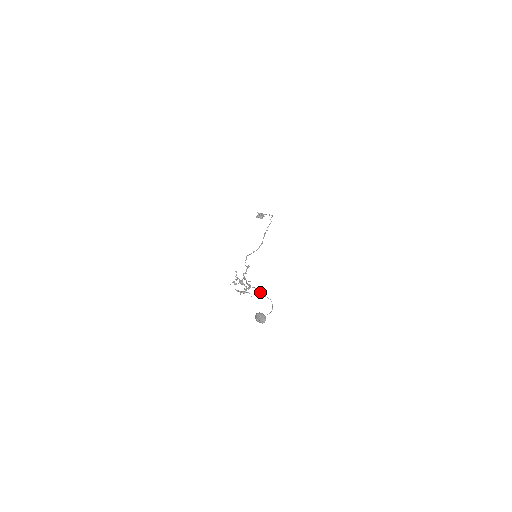
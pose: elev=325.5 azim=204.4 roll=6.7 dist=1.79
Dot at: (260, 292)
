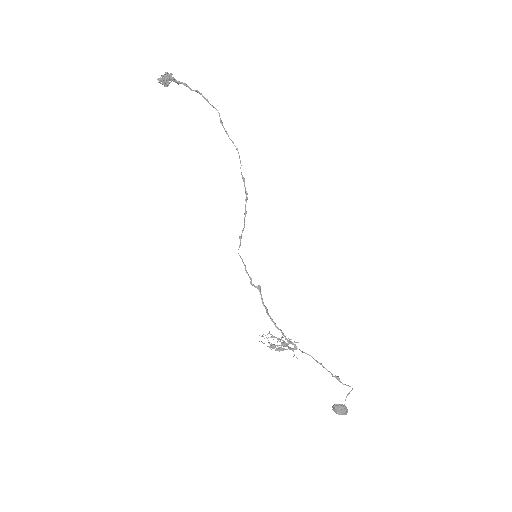
Dot at: (339, 379)
